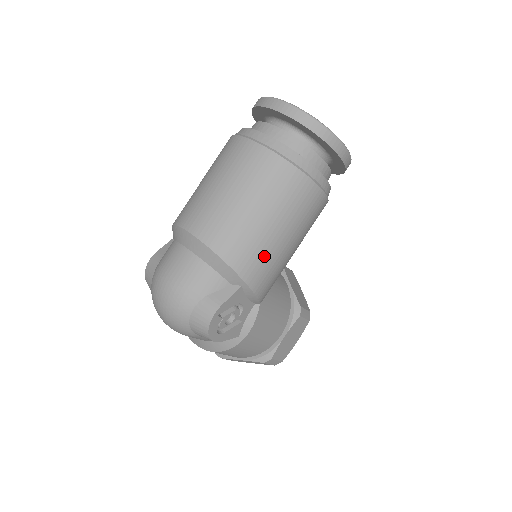
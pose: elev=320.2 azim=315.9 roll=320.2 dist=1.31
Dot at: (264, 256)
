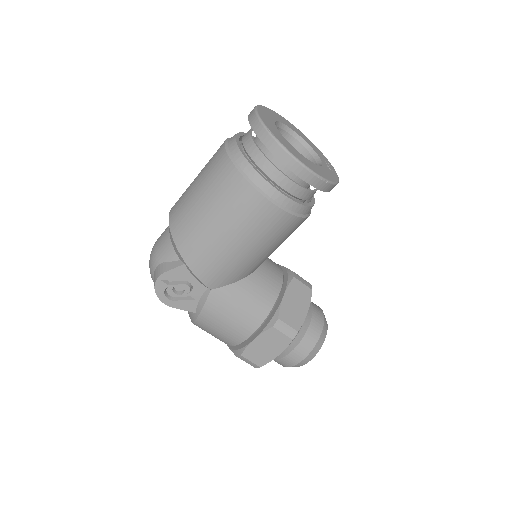
Dot at: (202, 243)
